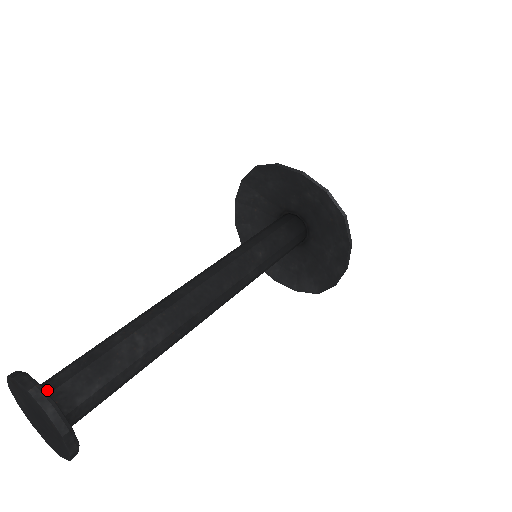
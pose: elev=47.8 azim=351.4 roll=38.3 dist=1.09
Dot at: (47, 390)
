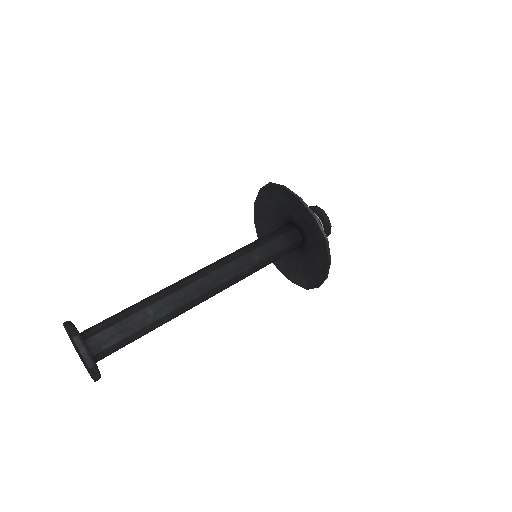
Dot at: (85, 337)
